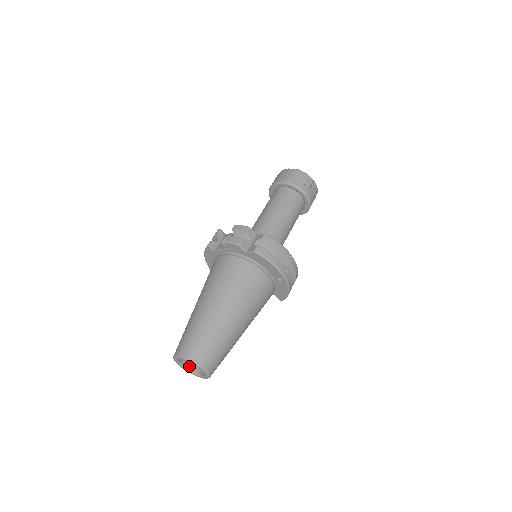
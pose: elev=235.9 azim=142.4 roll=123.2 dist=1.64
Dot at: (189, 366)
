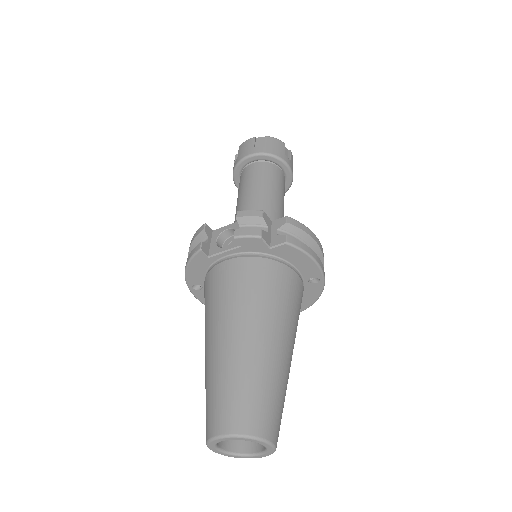
Dot at: (227, 446)
